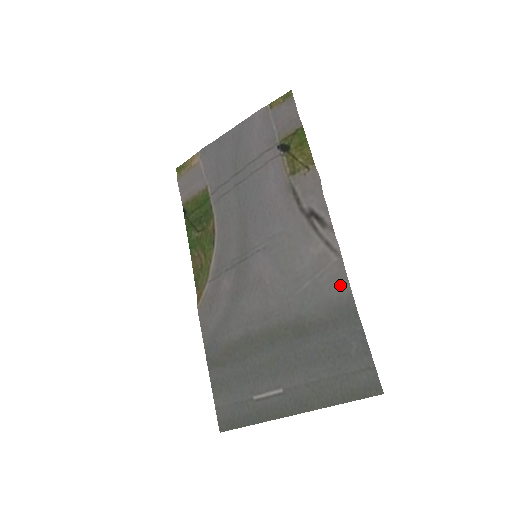
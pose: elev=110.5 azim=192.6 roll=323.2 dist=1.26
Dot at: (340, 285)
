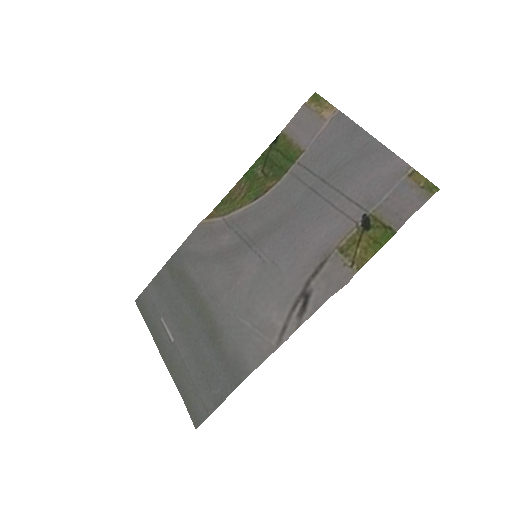
Dot at: (255, 358)
